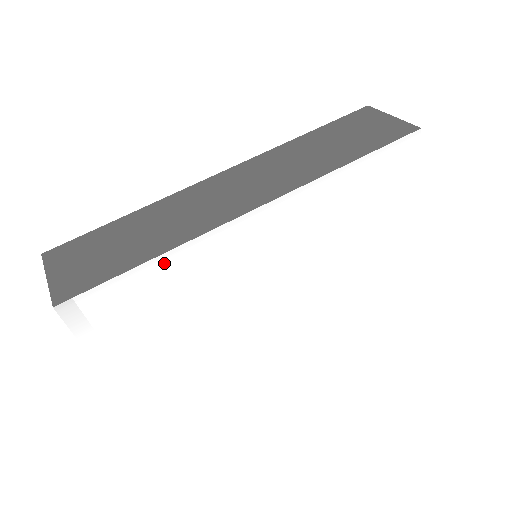
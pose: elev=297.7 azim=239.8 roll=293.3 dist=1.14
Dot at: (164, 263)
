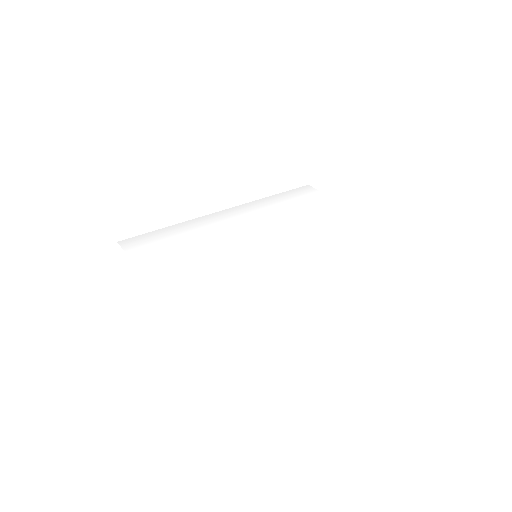
Dot at: (178, 228)
